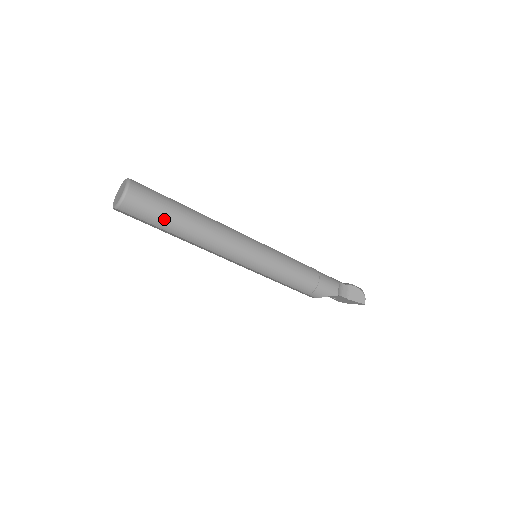
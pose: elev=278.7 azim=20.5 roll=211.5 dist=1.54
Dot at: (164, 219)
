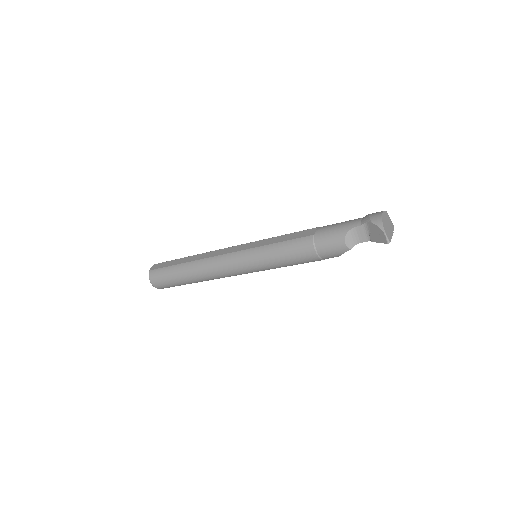
Dot at: (179, 284)
